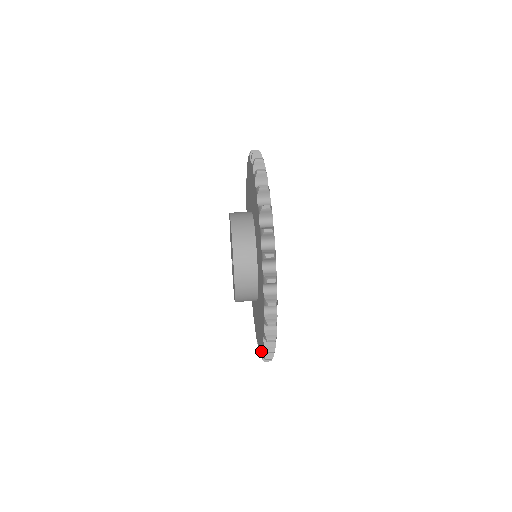
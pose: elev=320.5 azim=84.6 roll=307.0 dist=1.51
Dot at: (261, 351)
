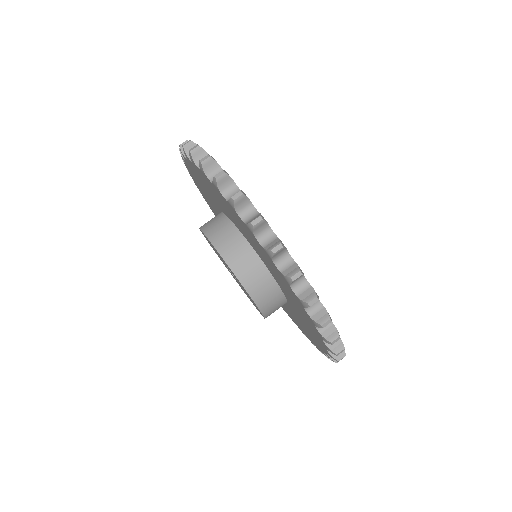
Dot at: occluded
